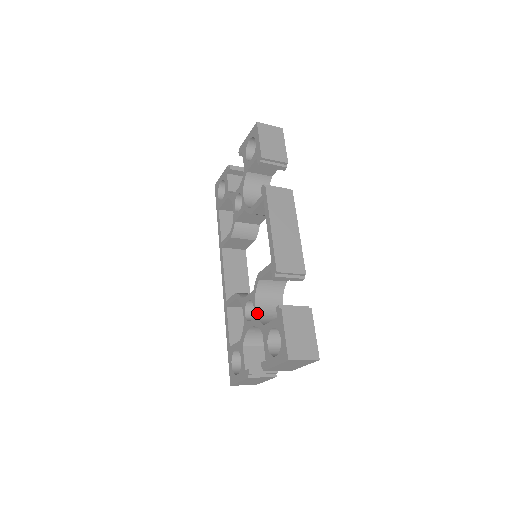
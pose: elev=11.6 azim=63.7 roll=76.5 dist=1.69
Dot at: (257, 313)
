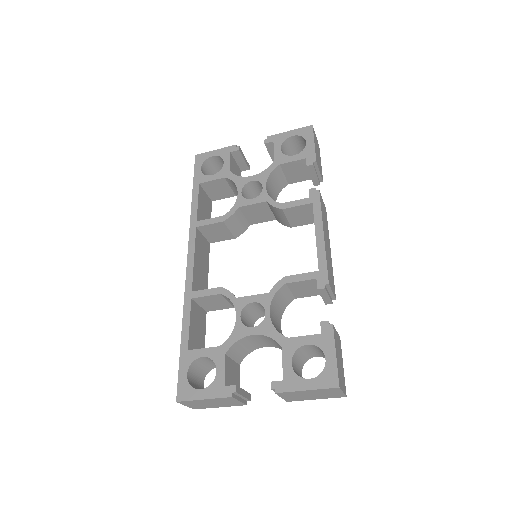
Dot at: (271, 320)
